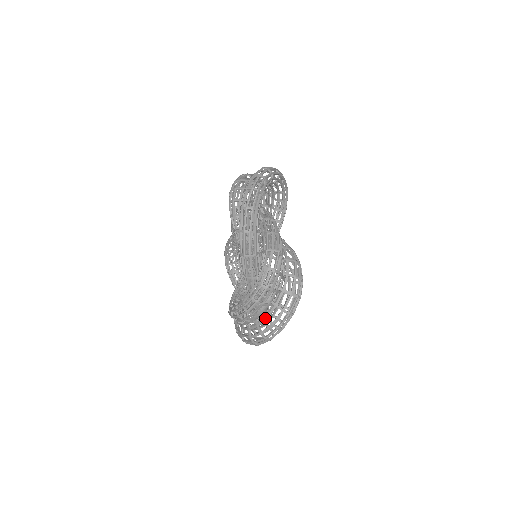
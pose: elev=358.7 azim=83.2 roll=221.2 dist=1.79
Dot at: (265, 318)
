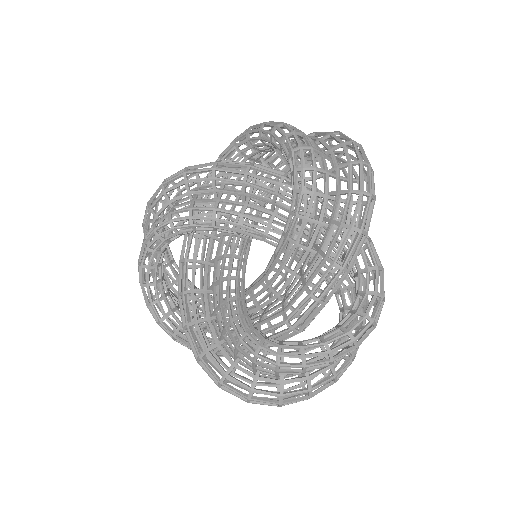
Dot at: (329, 367)
